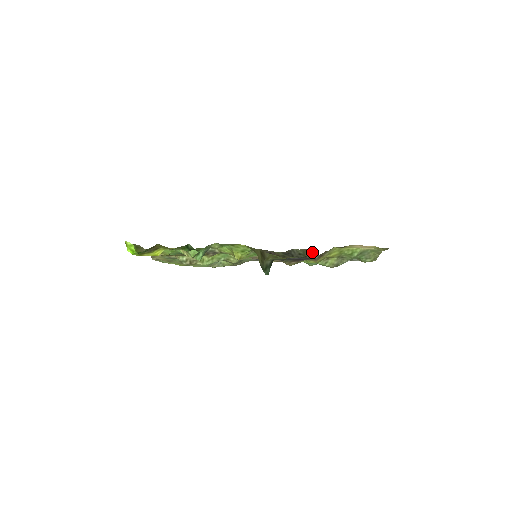
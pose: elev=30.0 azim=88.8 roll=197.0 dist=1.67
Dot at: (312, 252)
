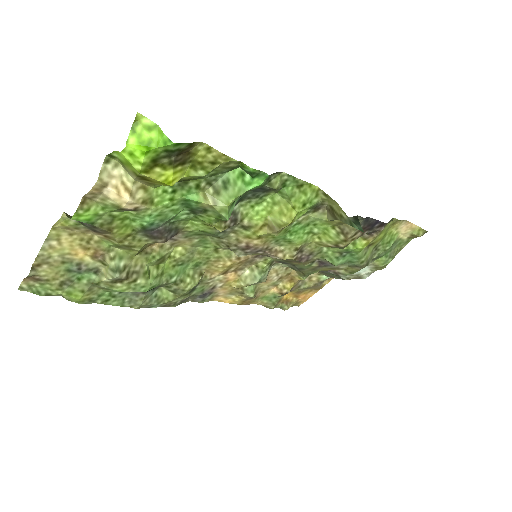
Dot at: occluded
